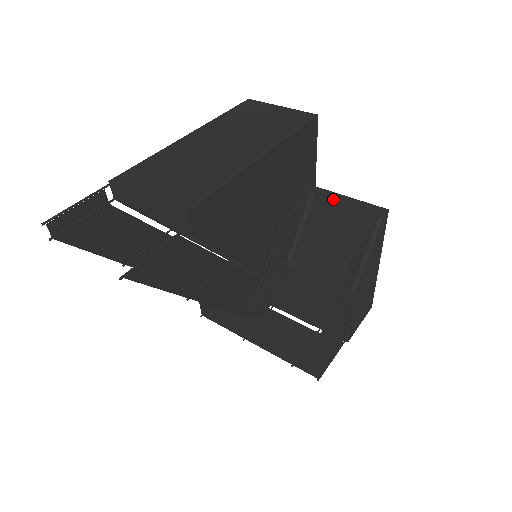
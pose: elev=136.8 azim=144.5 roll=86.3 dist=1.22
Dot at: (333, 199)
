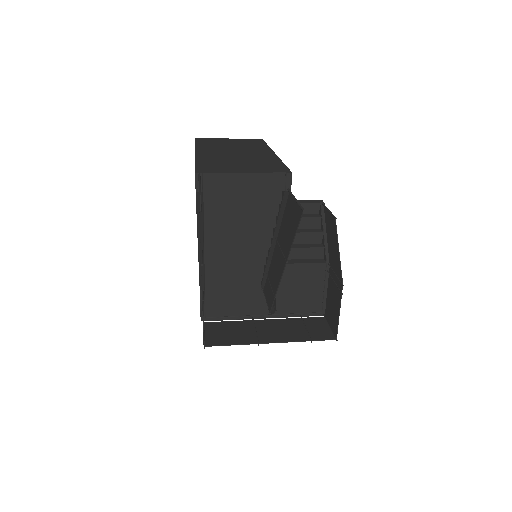
Dot at: occluded
